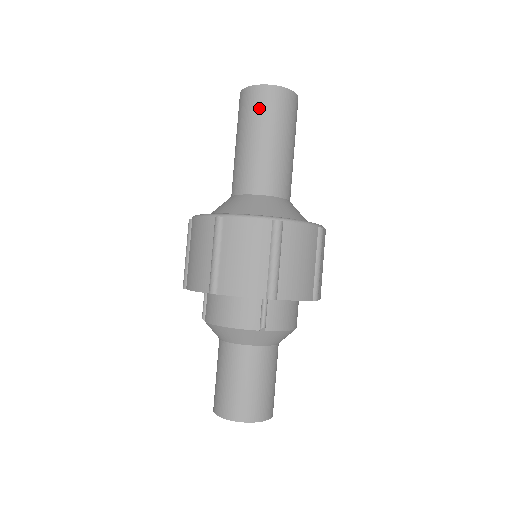
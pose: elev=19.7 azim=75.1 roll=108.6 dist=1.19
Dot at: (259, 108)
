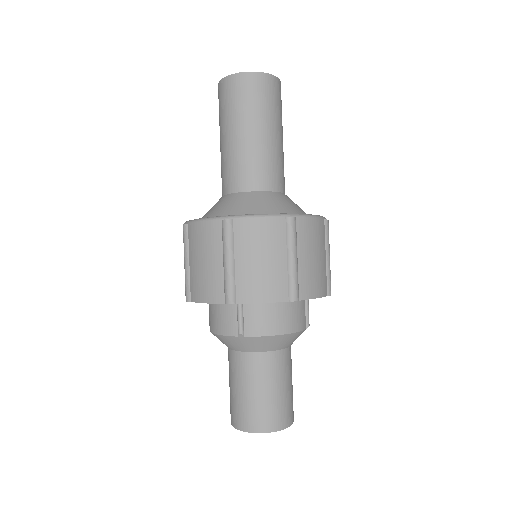
Dot at: (225, 103)
